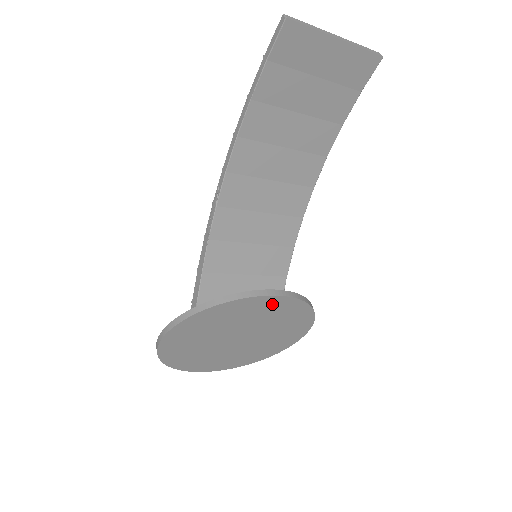
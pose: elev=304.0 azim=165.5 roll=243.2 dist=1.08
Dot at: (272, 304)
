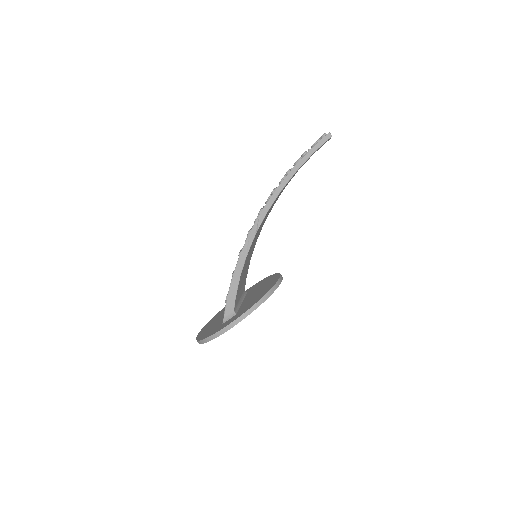
Dot at: occluded
